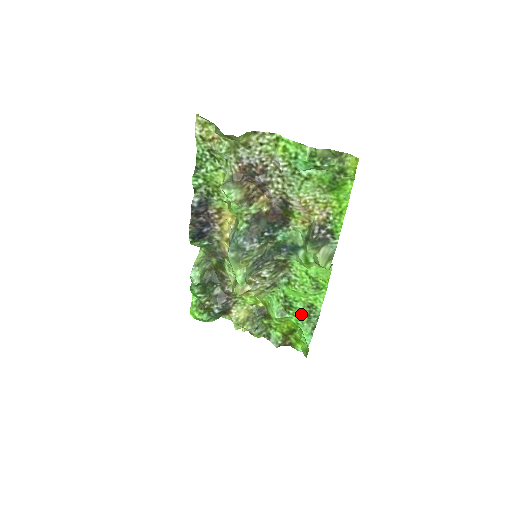
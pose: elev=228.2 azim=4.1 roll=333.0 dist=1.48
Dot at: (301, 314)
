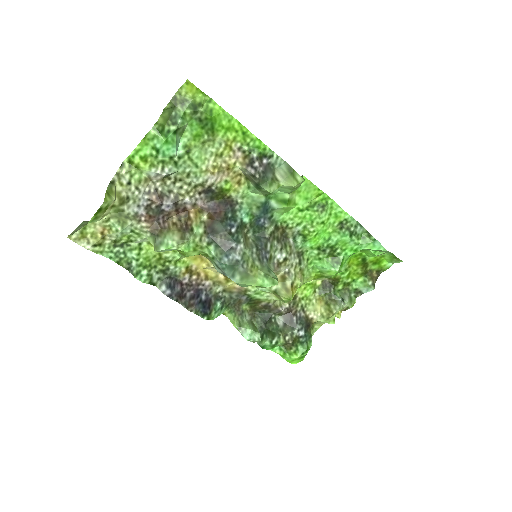
Dot at: (346, 241)
